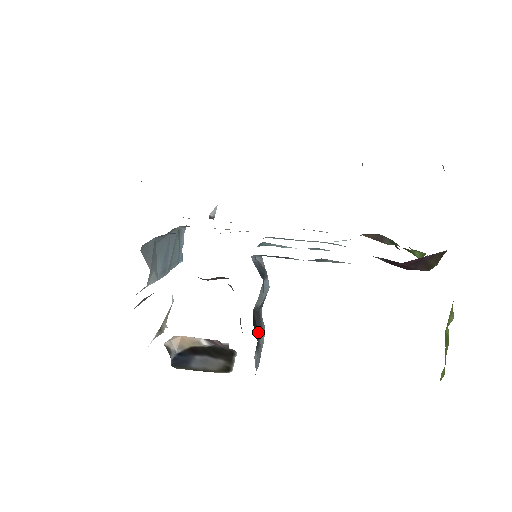
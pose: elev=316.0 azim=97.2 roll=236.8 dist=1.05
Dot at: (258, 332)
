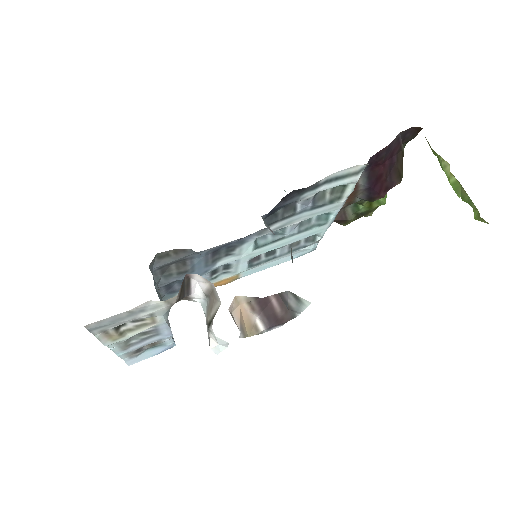
Dot at: occluded
